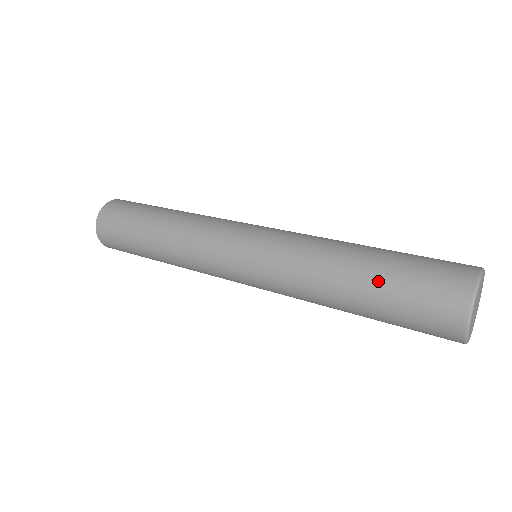
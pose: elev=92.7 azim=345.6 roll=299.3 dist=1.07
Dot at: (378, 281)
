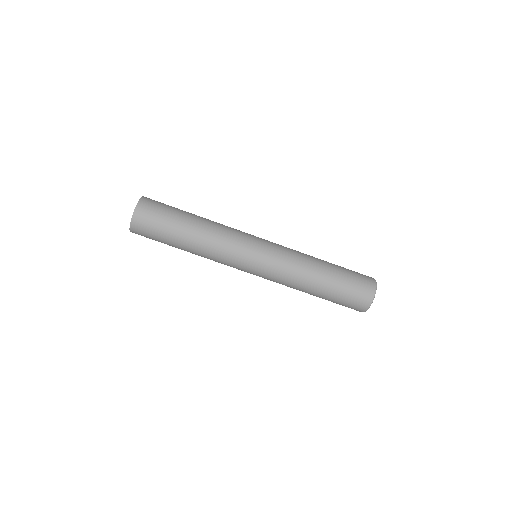
Dot at: (338, 267)
